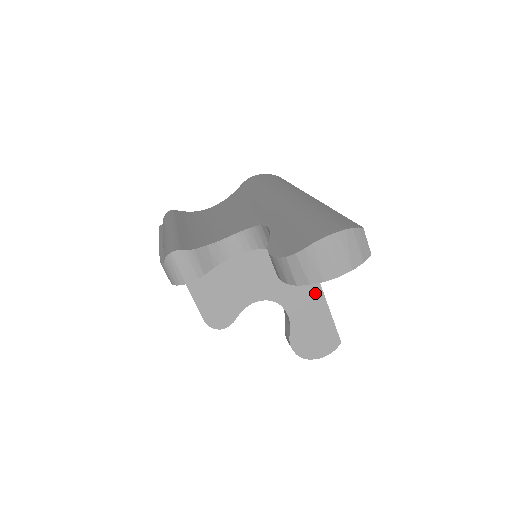
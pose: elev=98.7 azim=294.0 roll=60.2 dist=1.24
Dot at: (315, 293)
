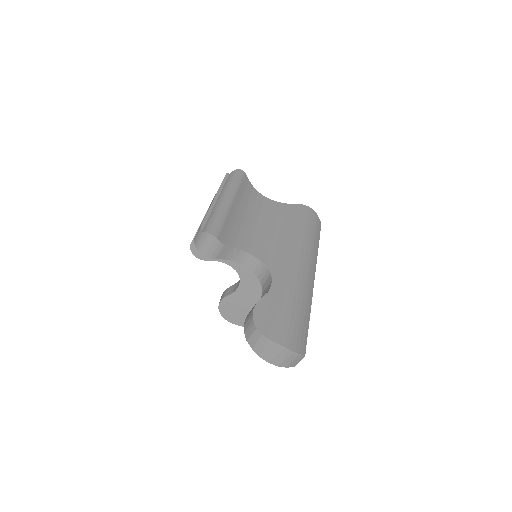
Dot at: occluded
